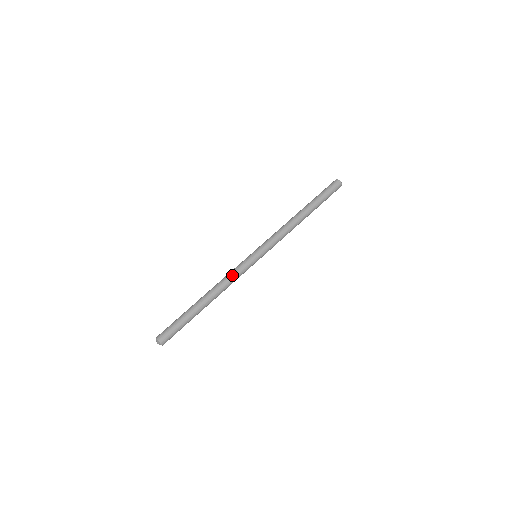
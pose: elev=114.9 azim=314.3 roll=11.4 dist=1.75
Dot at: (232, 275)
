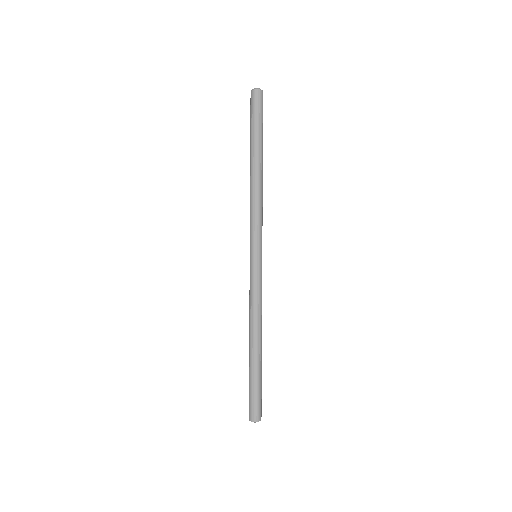
Dot at: (260, 299)
